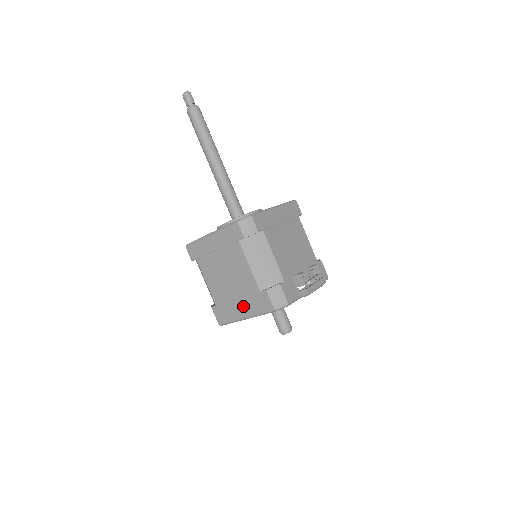
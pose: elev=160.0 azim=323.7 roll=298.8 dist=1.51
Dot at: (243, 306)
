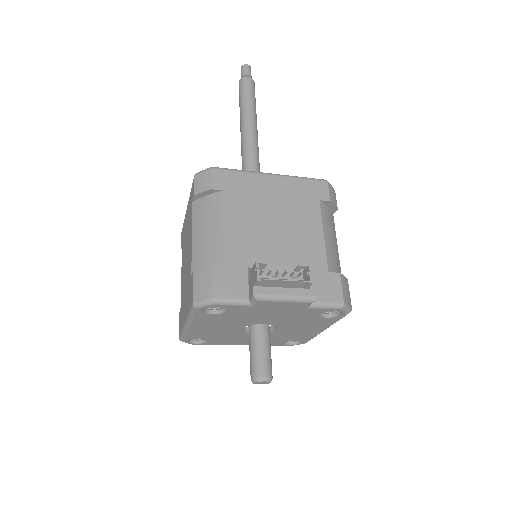
Dot at: (186, 304)
